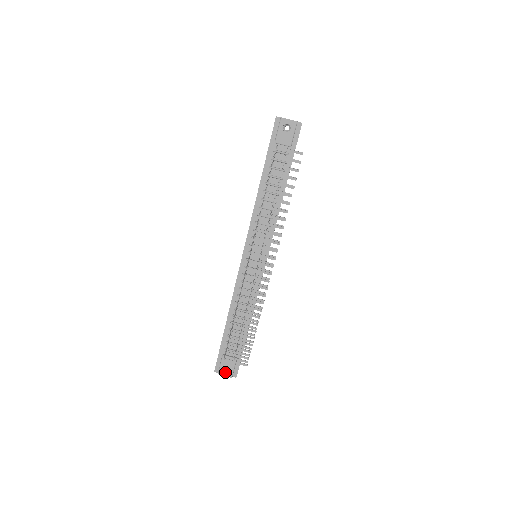
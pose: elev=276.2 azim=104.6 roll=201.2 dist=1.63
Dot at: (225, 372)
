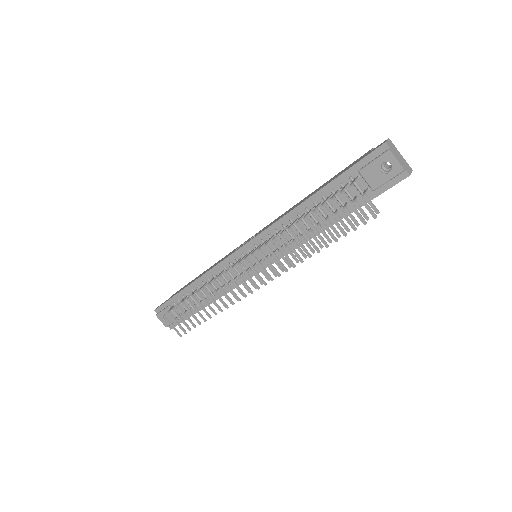
Dot at: (163, 319)
